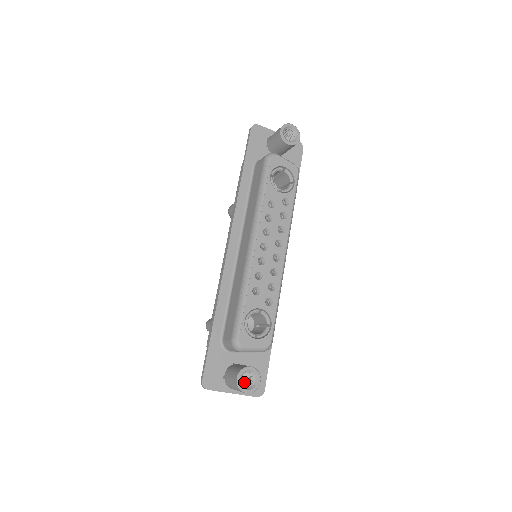
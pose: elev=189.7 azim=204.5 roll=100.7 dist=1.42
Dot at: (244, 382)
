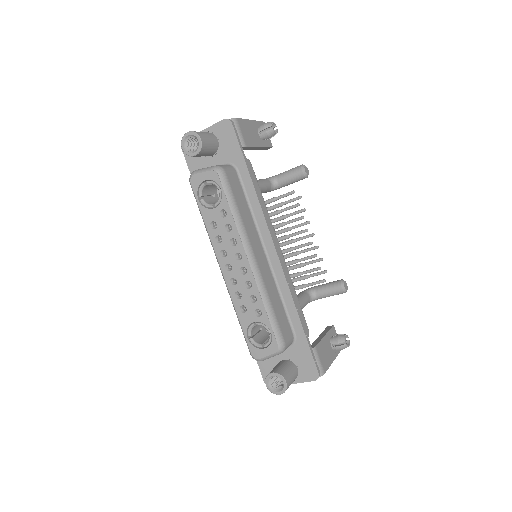
Dot at: occluded
